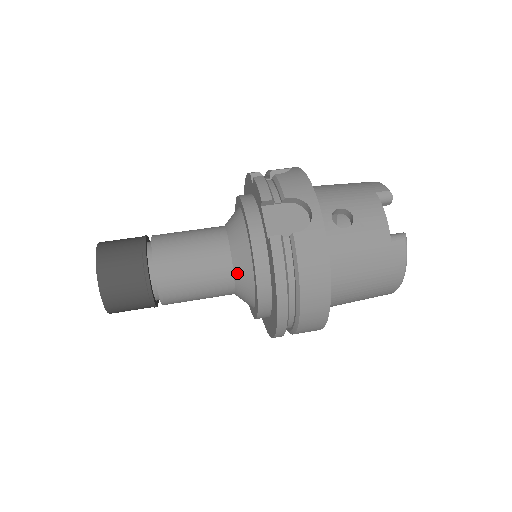
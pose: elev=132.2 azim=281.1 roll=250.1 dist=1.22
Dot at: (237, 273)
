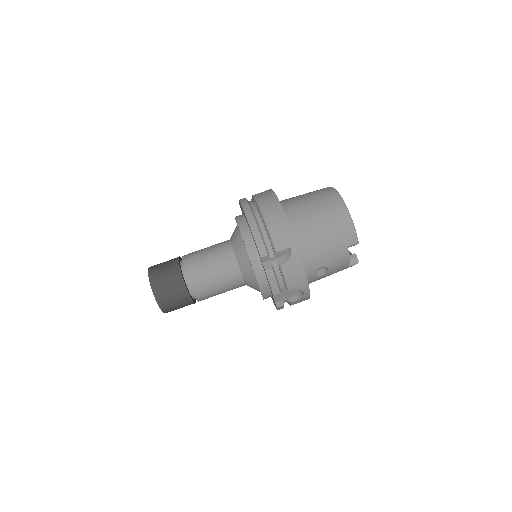
Dot at: occluded
